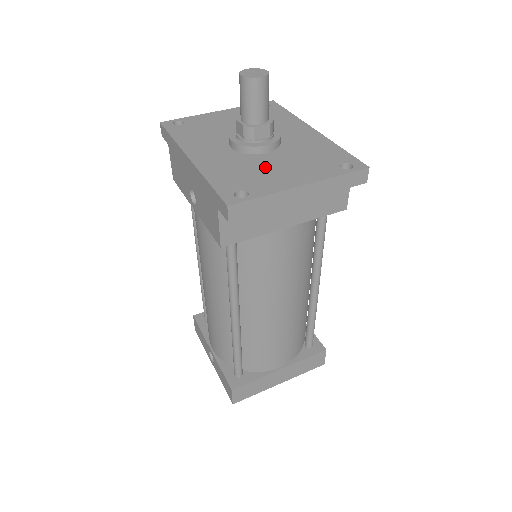
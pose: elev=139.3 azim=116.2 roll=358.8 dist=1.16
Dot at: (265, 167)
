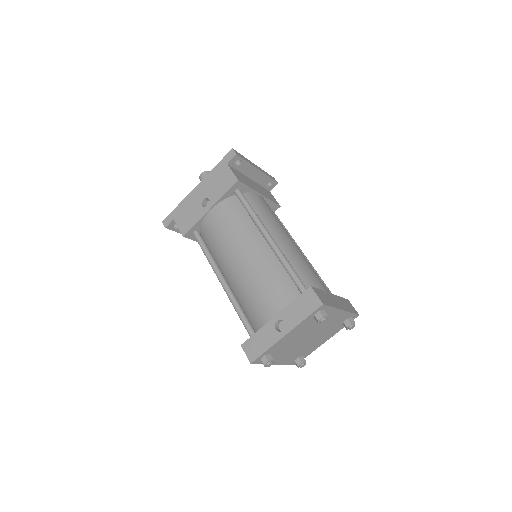
Dot at: occluded
